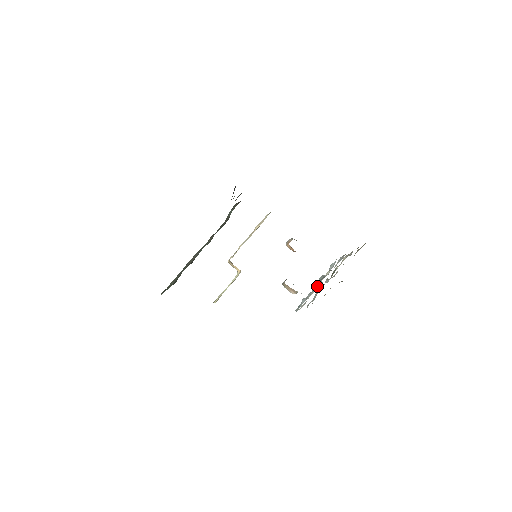
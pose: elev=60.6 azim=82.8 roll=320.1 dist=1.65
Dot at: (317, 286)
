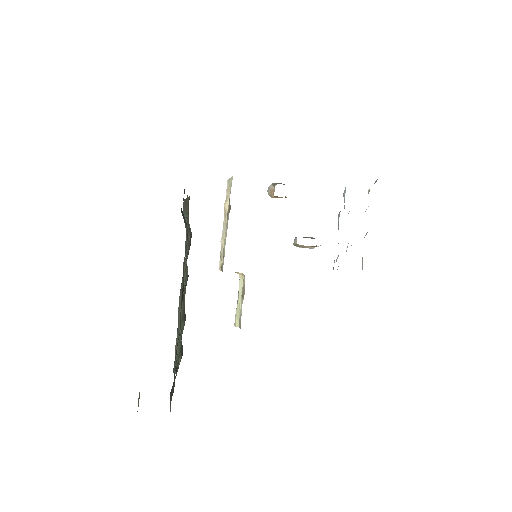
Dot at: occluded
